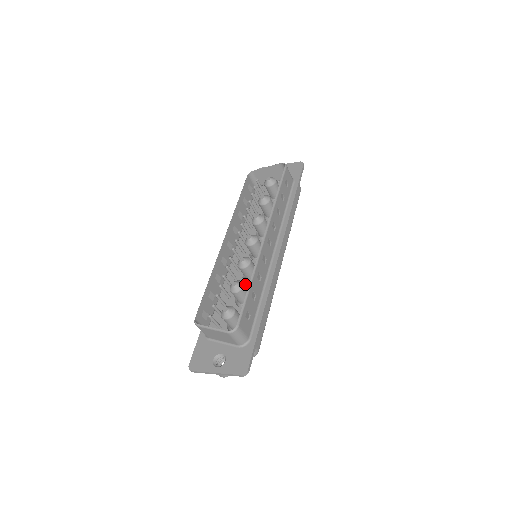
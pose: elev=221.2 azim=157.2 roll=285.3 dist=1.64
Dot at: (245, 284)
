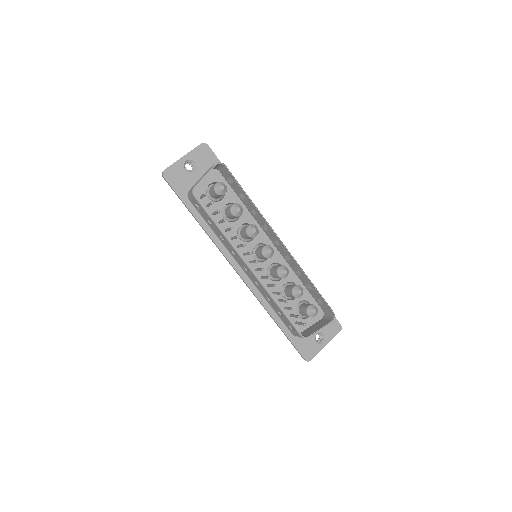
Dot at: (279, 283)
